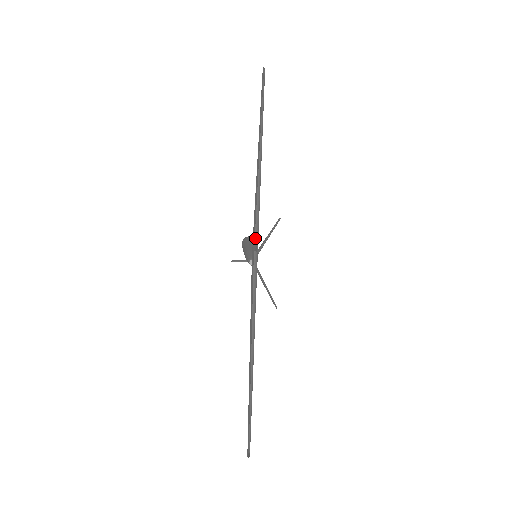
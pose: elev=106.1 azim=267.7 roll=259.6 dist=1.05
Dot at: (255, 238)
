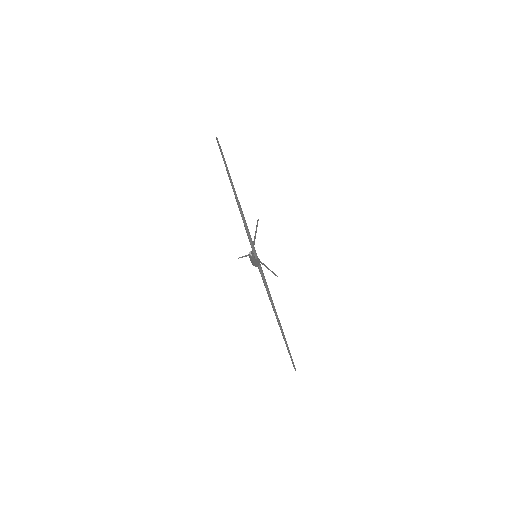
Dot at: (251, 245)
